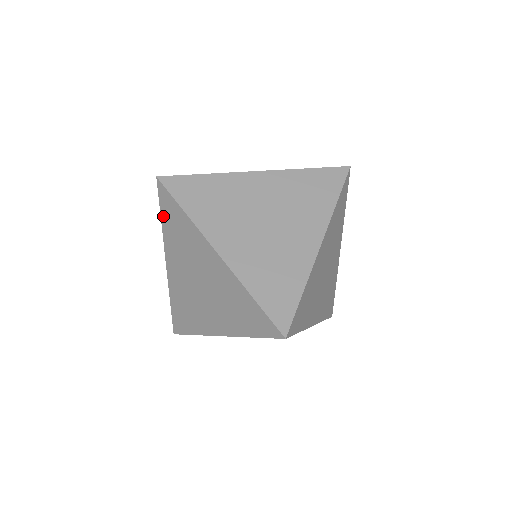
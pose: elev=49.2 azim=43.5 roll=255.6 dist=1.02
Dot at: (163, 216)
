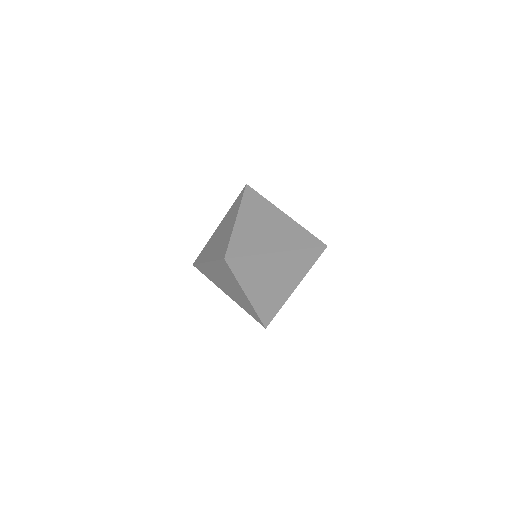
Dot at: (235, 202)
